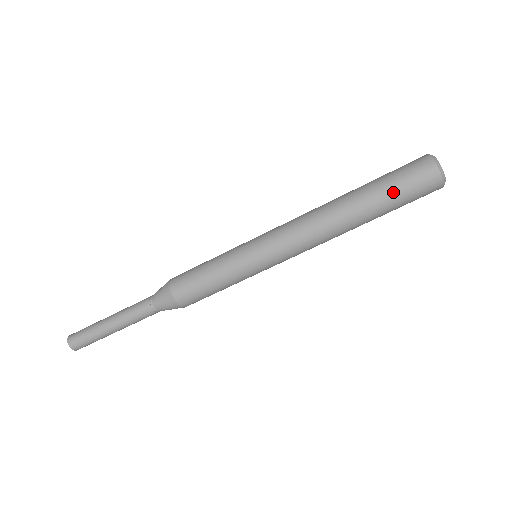
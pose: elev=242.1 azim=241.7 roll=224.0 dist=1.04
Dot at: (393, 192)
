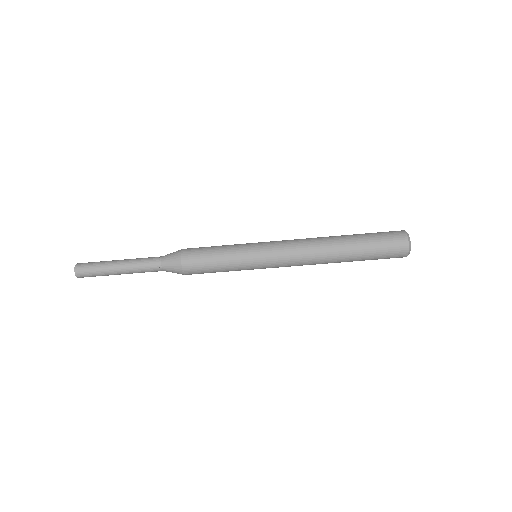
Dot at: (373, 255)
